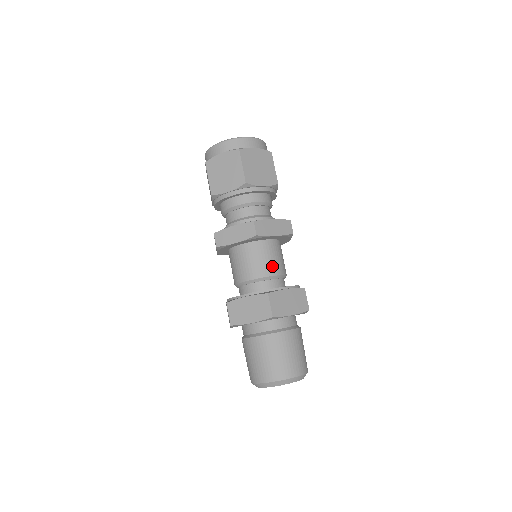
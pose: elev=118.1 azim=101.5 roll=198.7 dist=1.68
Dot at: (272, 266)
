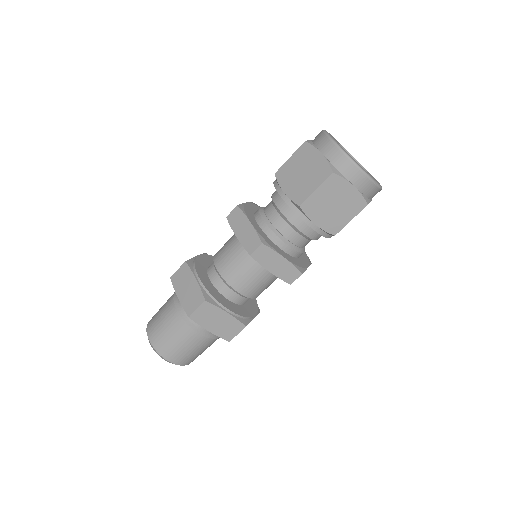
Dot at: (244, 284)
